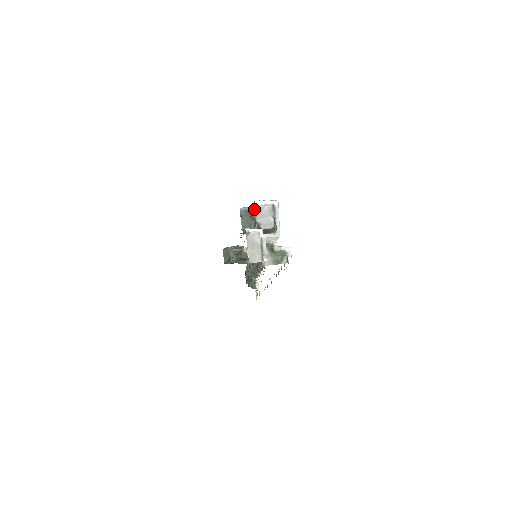
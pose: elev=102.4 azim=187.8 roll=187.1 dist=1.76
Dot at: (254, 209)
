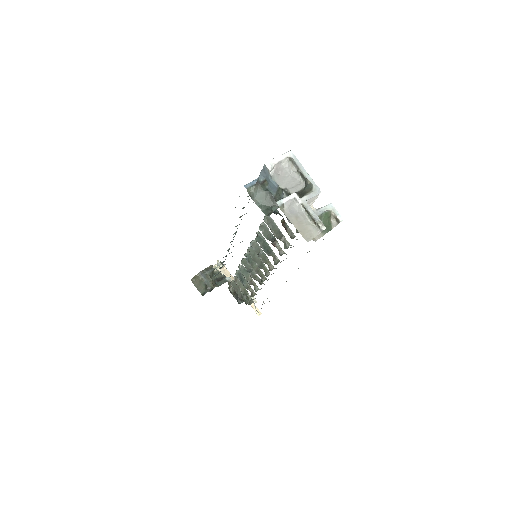
Dot at: (269, 174)
